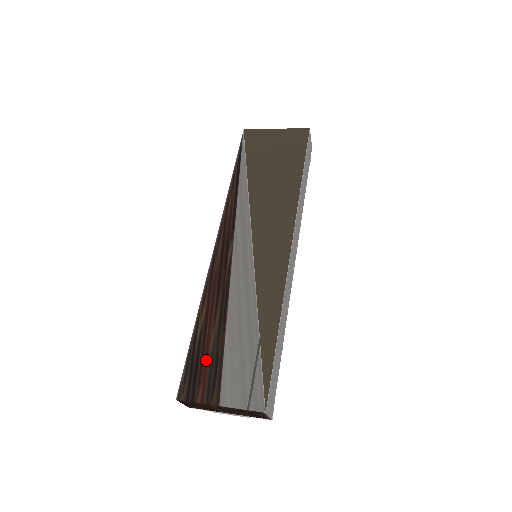
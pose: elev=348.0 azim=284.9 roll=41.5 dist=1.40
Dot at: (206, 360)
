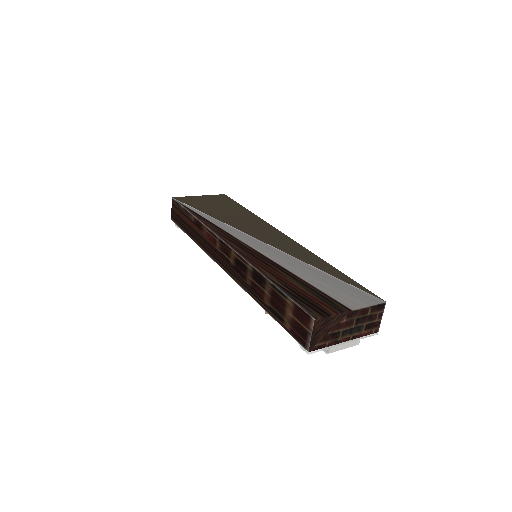
Dot at: (307, 293)
